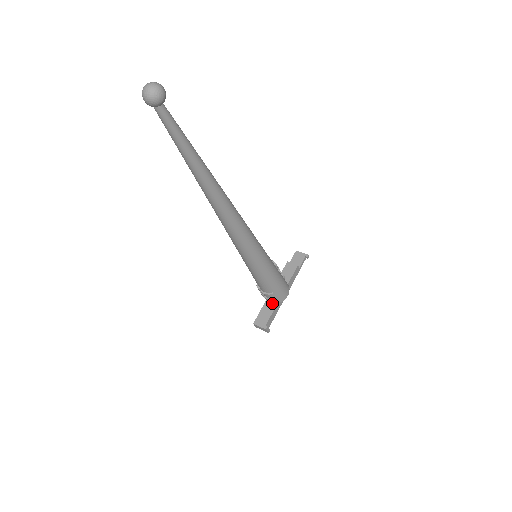
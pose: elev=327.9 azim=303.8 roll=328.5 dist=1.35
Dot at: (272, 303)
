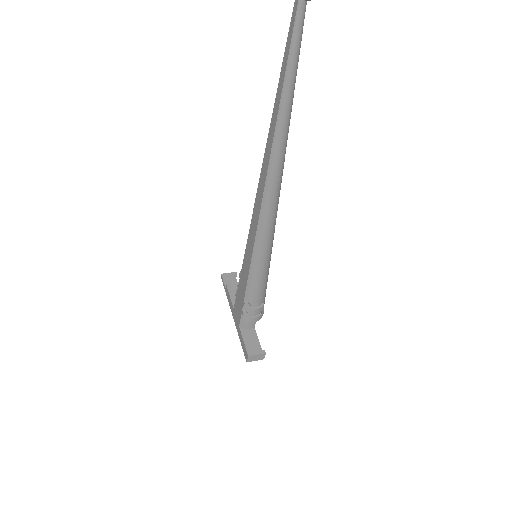
Dot at: (253, 324)
